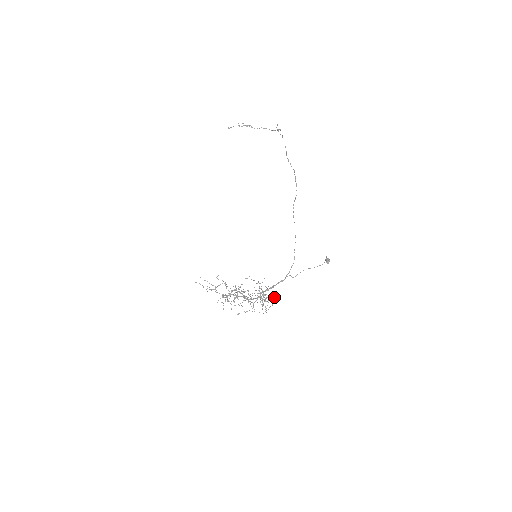
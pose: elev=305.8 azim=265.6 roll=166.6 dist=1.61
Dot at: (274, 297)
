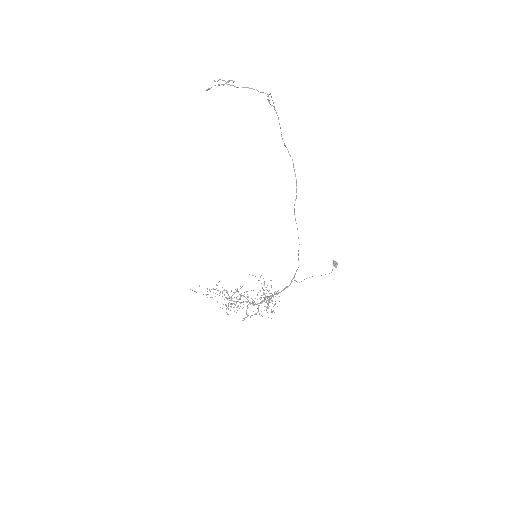
Dot at: occluded
